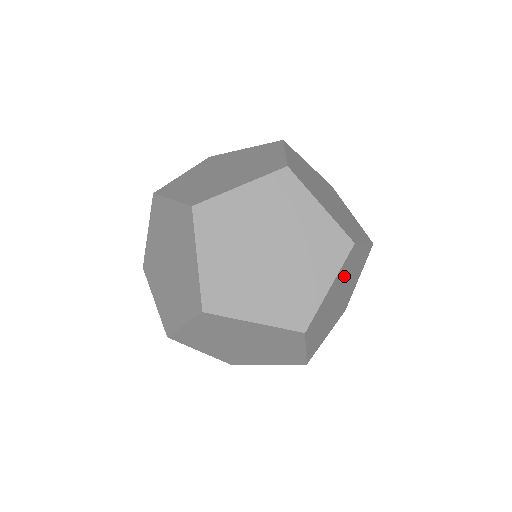
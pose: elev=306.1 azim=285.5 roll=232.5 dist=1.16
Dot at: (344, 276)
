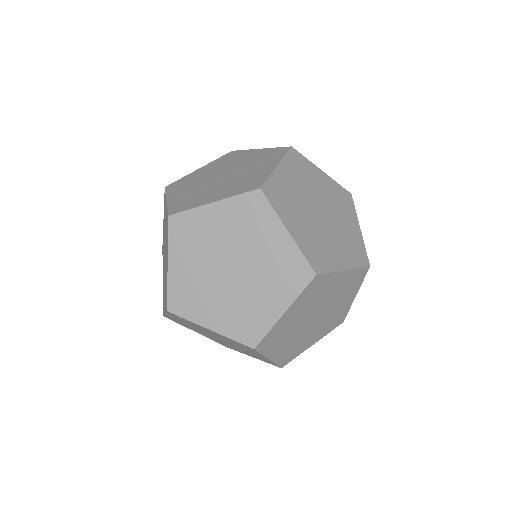
Dot at: occluded
